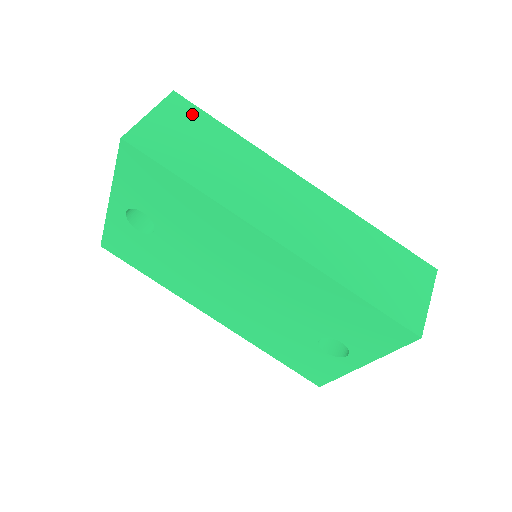
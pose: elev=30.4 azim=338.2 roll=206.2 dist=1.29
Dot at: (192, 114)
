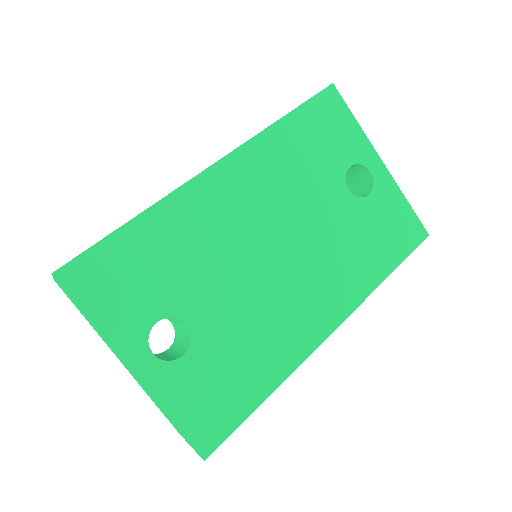
Dot at: occluded
